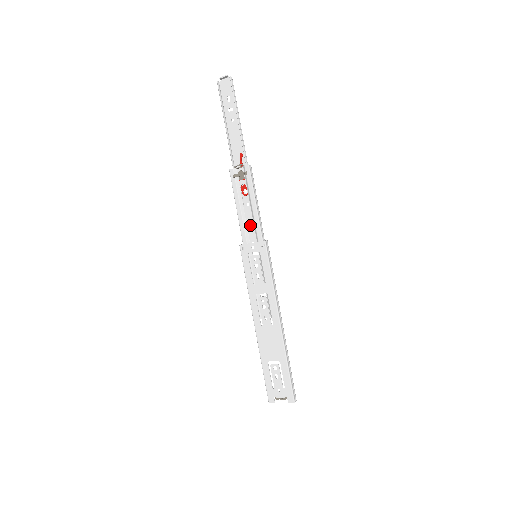
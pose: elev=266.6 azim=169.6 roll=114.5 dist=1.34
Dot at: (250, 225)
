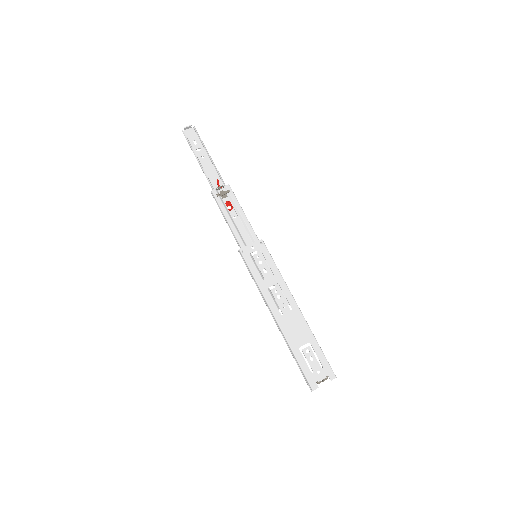
Dot at: (243, 232)
